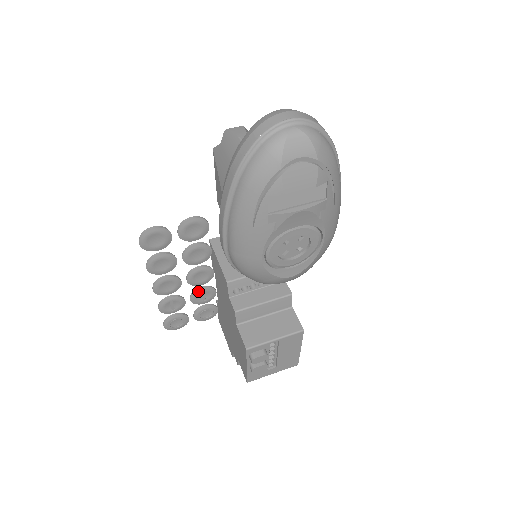
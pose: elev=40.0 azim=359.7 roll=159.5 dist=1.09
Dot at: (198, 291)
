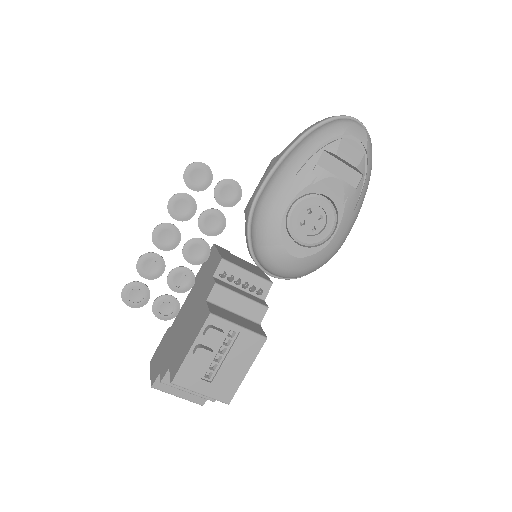
Dot at: (182, 268)
